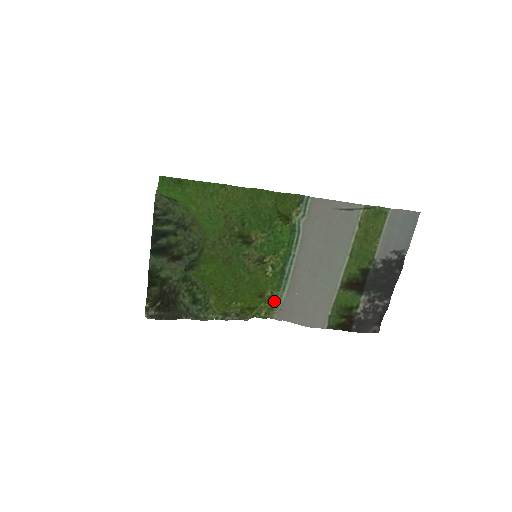
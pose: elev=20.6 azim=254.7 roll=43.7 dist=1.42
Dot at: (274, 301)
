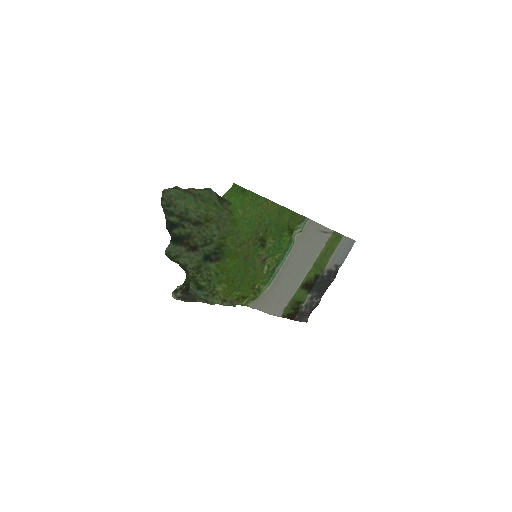
Dot at: (259, 293)
